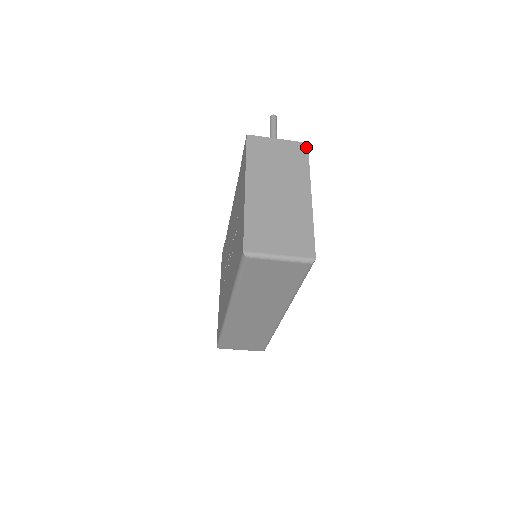
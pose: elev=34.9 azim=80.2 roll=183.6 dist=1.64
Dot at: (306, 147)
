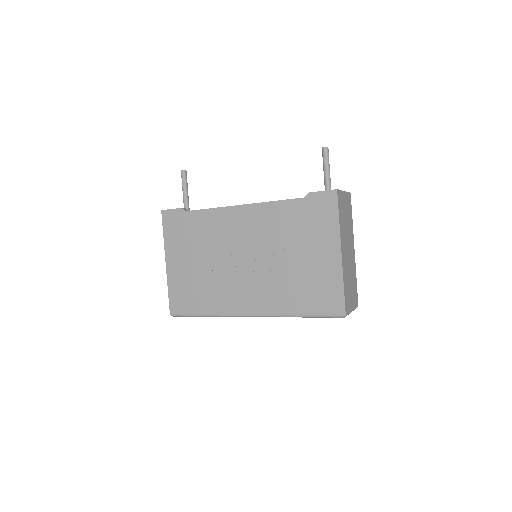
Dot at: occluded
